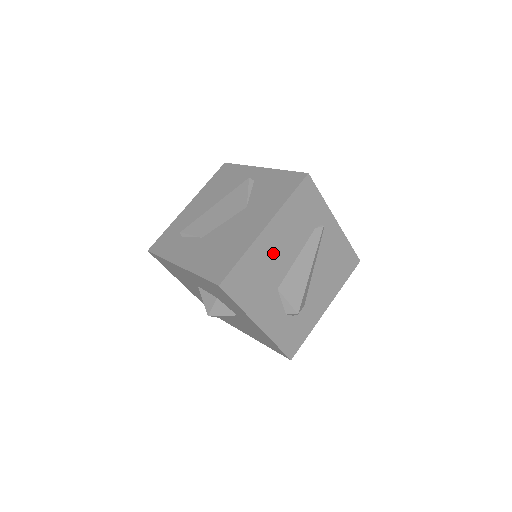
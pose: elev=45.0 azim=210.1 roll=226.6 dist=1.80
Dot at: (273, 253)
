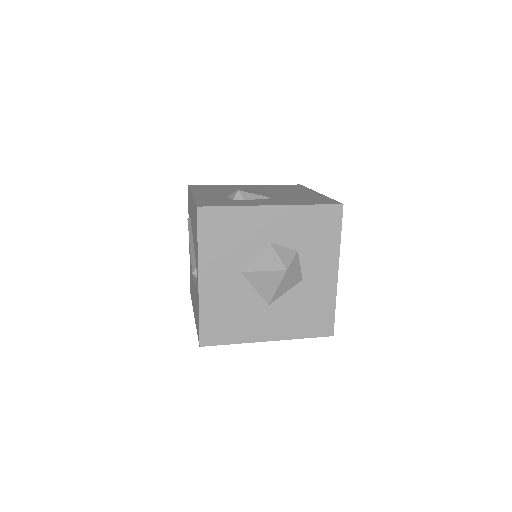
Dot at: occluded
